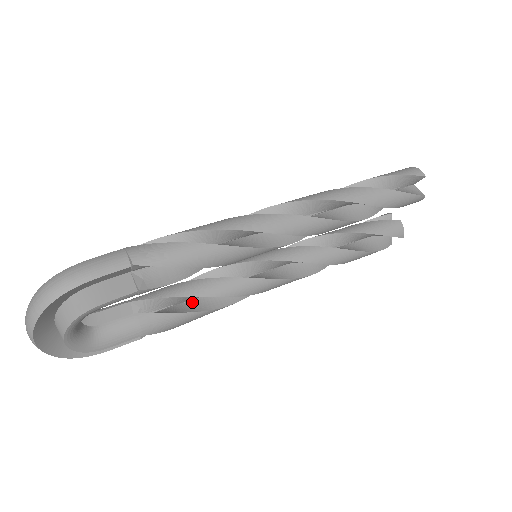
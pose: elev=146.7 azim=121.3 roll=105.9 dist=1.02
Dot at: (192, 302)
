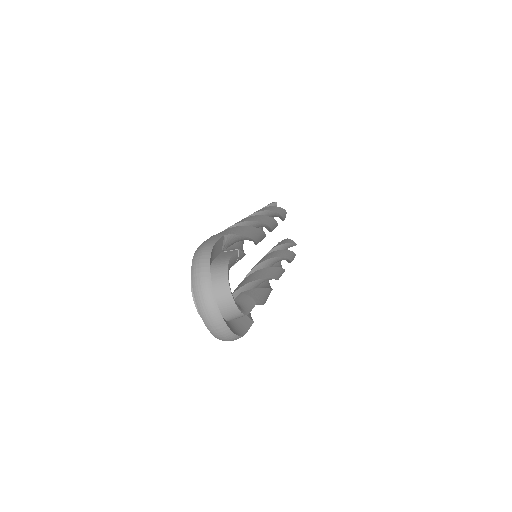
Dot at: occluded
